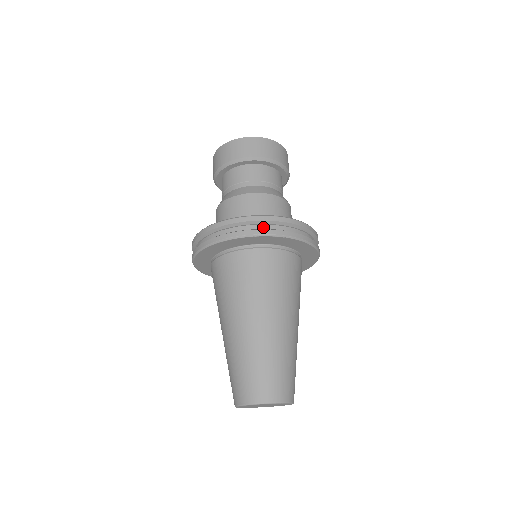
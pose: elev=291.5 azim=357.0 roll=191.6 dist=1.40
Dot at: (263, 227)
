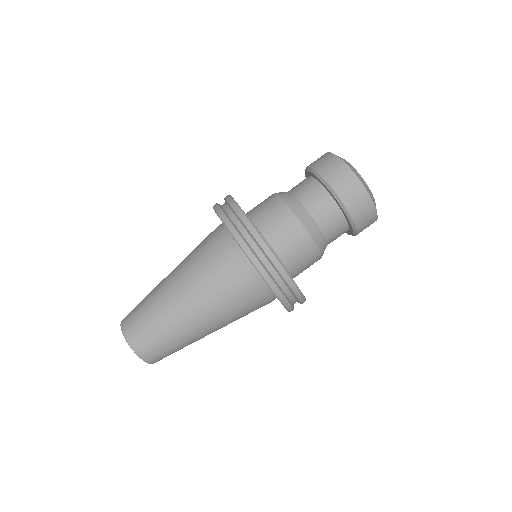
Dot at: (264, 259)
